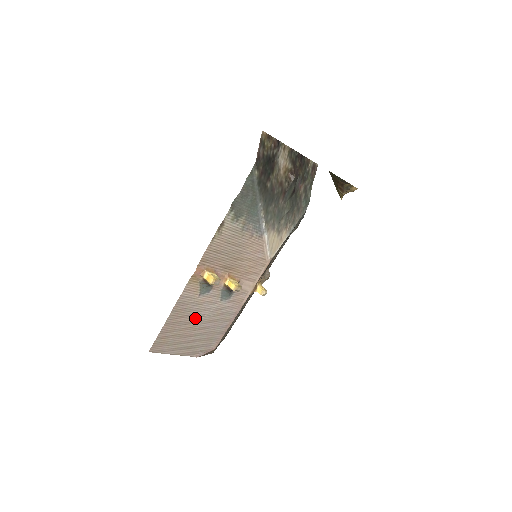
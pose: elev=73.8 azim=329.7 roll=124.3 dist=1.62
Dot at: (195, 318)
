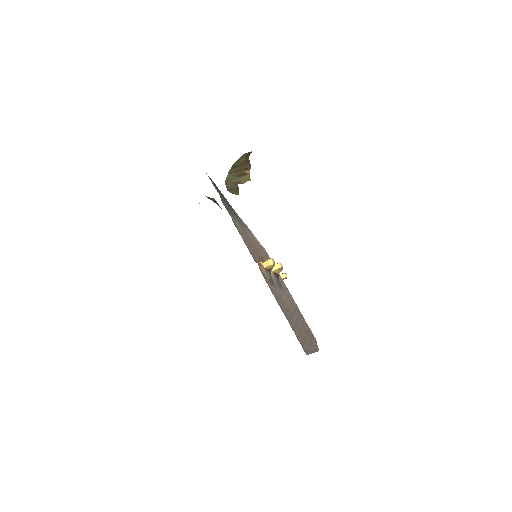
Dot at: (289, 311)
